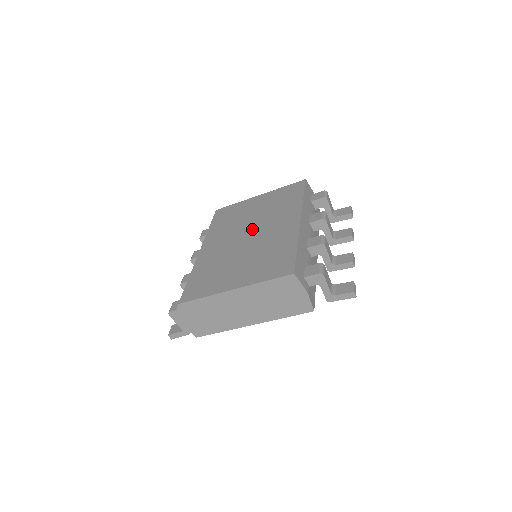
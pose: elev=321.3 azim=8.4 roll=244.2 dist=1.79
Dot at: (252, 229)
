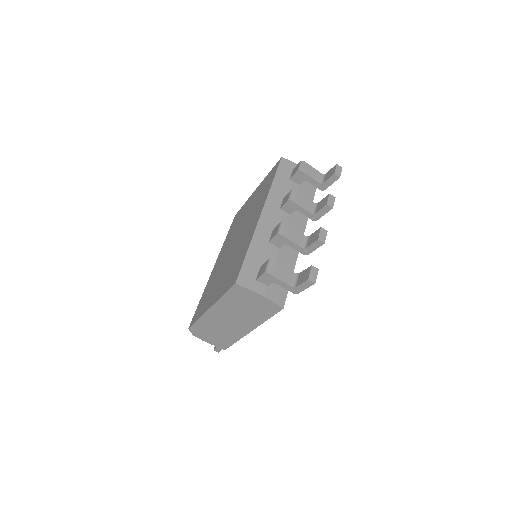
Dot at: (239, 233)
